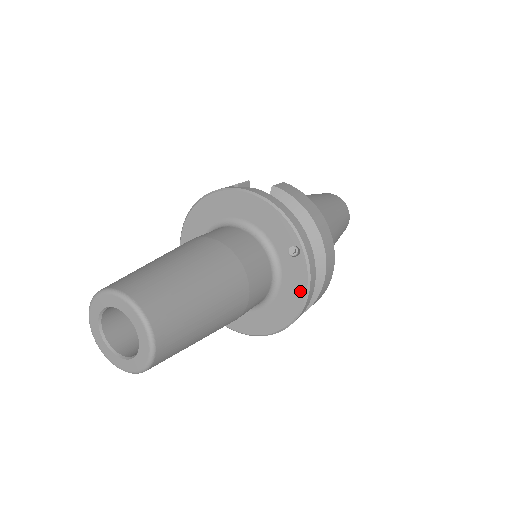
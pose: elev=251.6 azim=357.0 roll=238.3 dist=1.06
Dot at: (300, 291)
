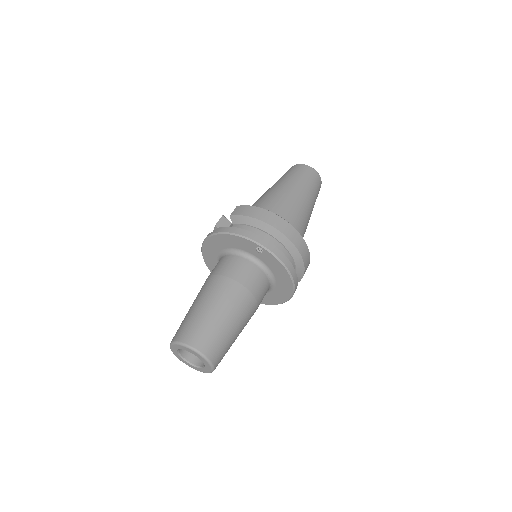
Dot at: (281, 268)
